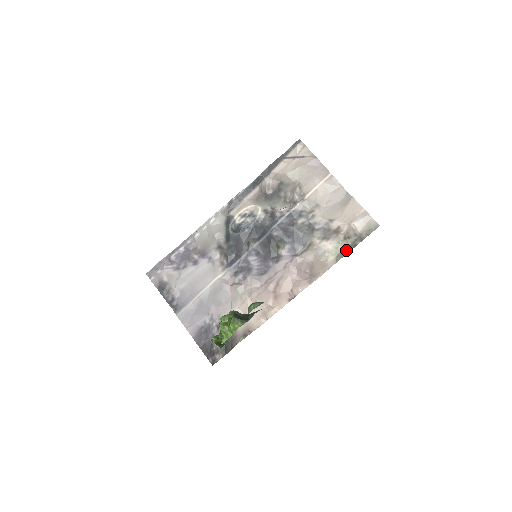
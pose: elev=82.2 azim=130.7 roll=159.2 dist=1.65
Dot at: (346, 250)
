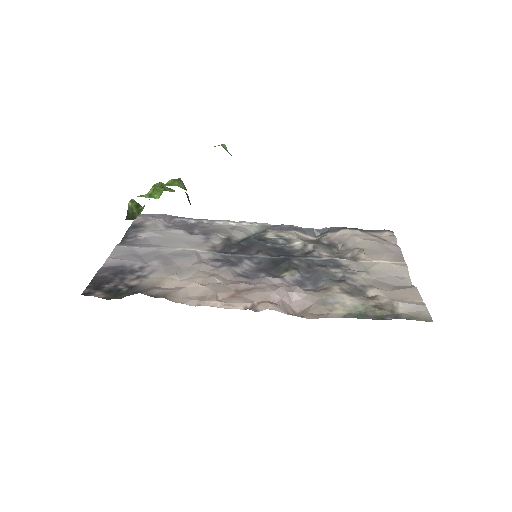
Dot at: (366, 316)
